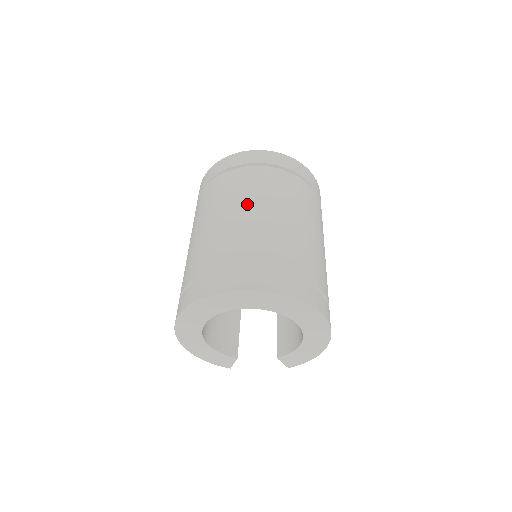
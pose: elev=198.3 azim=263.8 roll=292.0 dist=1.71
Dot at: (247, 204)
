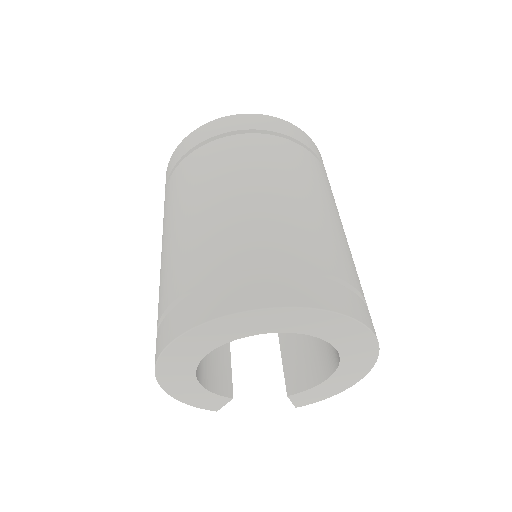
Dot at: (263, 182)
